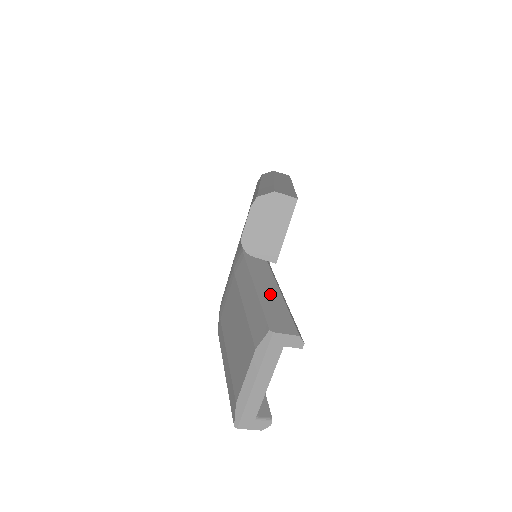
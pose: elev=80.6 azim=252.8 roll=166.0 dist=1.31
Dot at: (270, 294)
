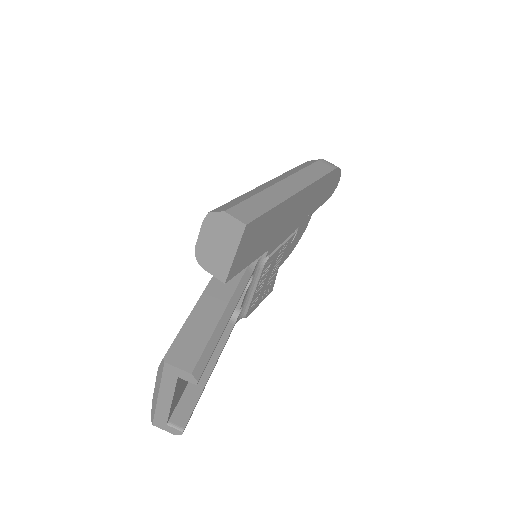
Dot at: (207, 314)
